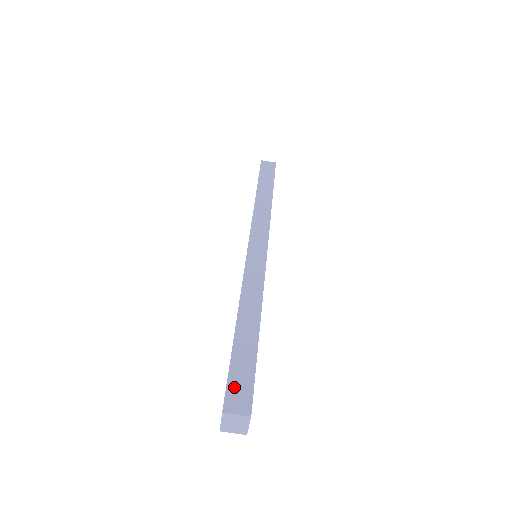
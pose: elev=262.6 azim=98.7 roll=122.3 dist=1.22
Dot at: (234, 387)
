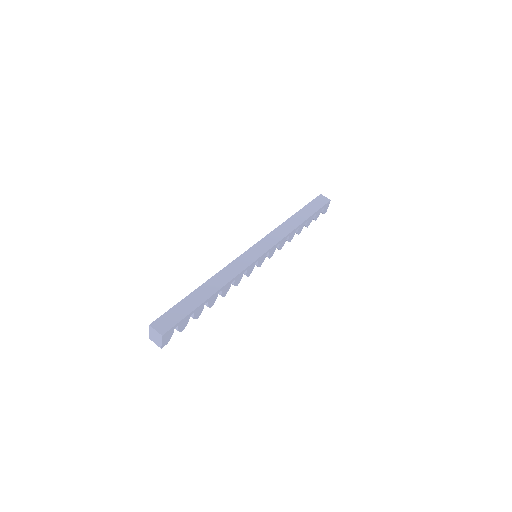
Dot at: (167, 317)
